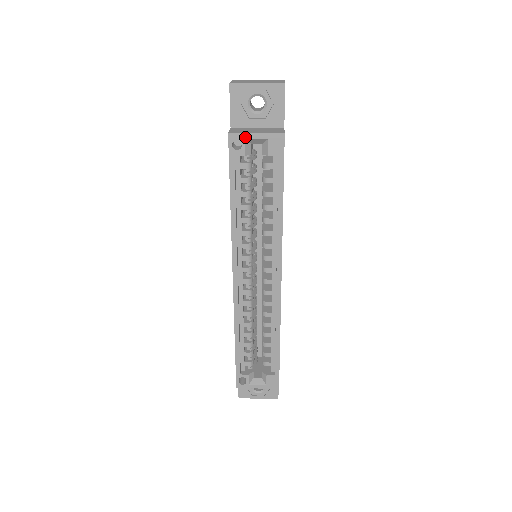
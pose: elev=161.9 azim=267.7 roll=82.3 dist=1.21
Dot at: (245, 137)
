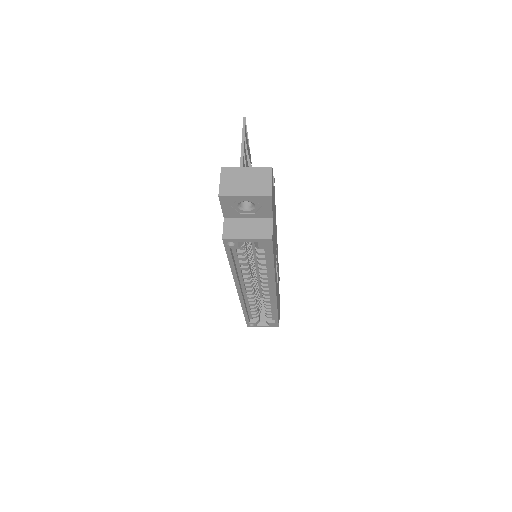
Dot at: (237, 241)
